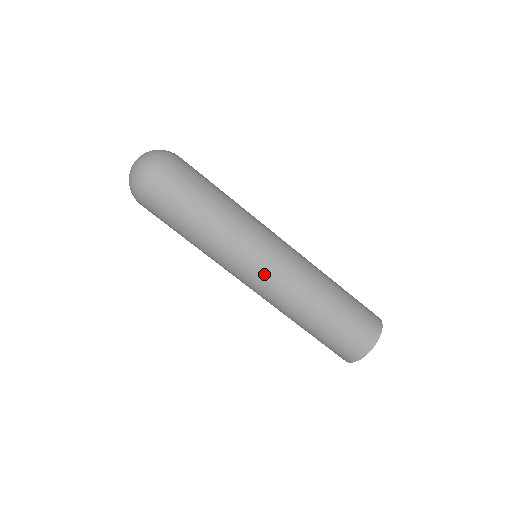
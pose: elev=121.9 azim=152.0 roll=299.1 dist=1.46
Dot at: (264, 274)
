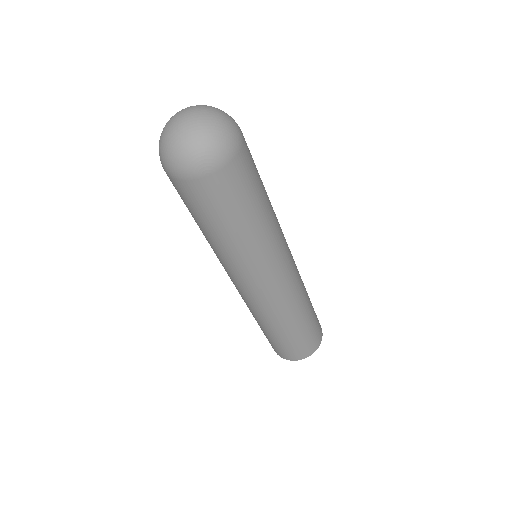
Dot at: (287, 273)
